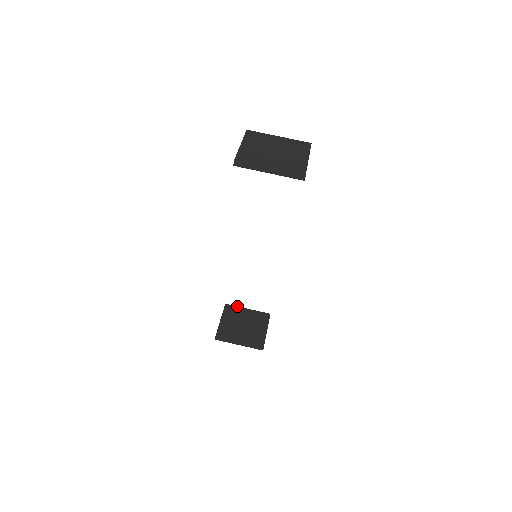
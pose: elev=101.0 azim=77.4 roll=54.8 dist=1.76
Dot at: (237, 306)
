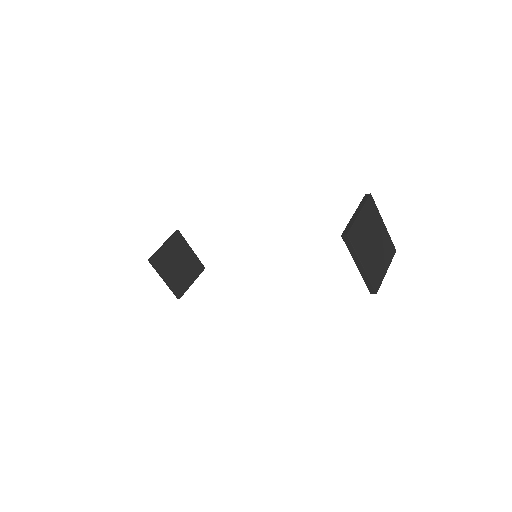
Dot at: occluded
